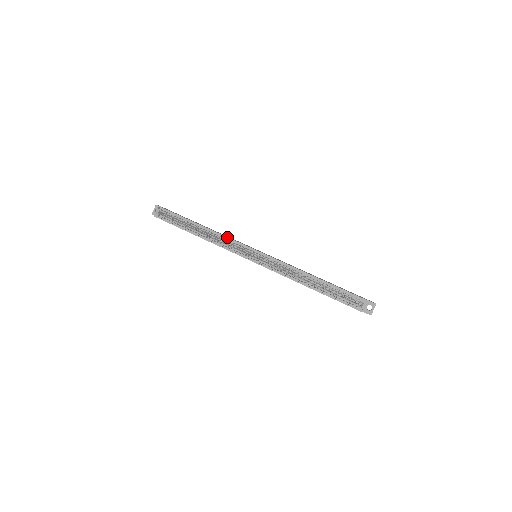
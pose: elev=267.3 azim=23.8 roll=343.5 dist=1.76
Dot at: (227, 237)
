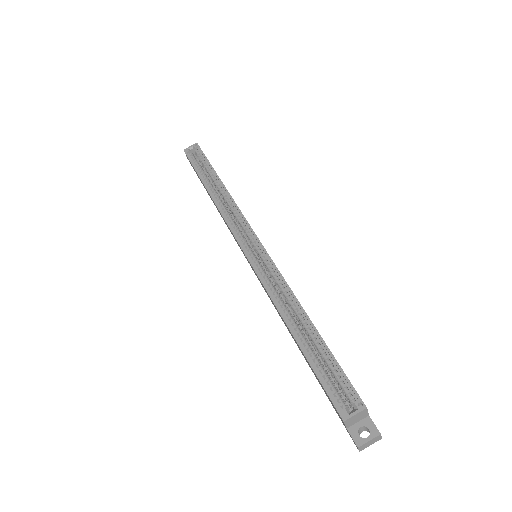
Dot at: (238, 207)
